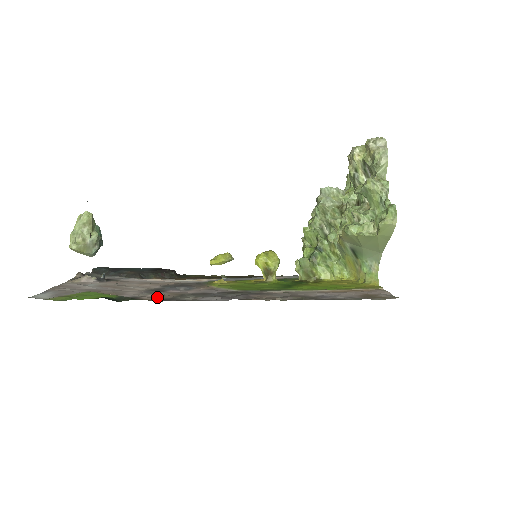
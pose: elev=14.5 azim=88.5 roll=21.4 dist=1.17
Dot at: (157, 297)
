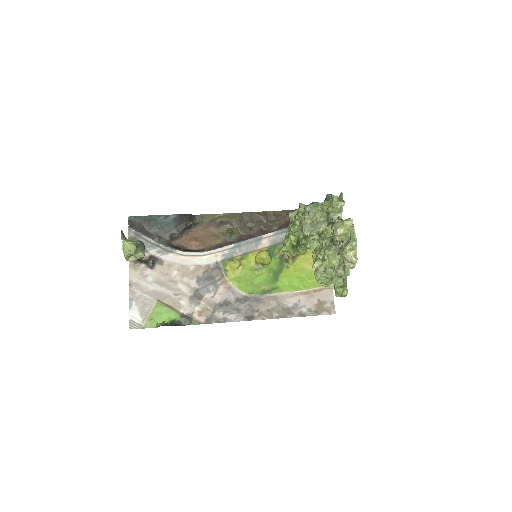
Dot at: (202, 314)
